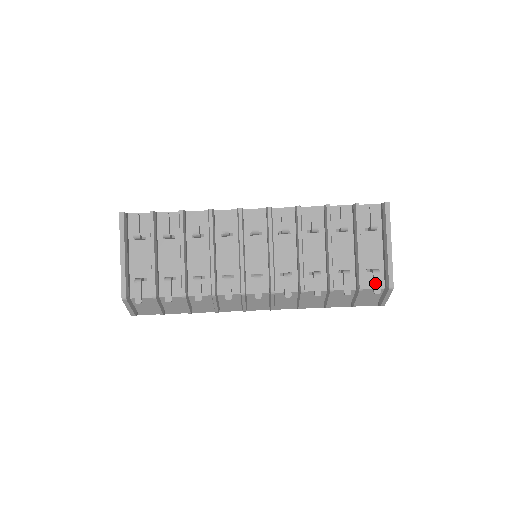
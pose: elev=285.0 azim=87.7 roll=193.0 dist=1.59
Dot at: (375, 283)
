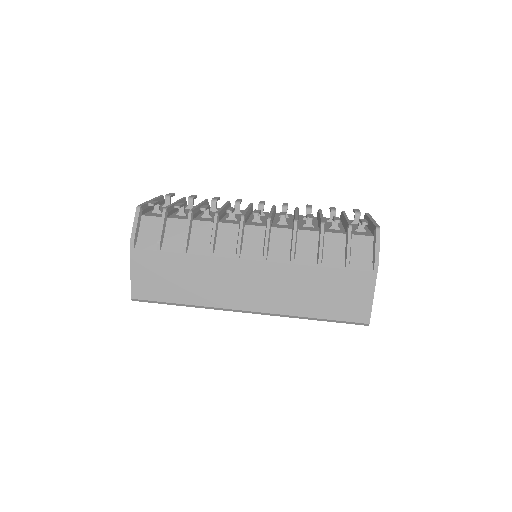
Dot at: (362, 220)
